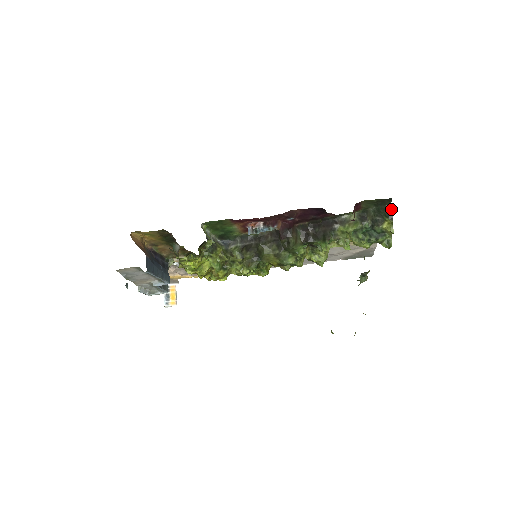
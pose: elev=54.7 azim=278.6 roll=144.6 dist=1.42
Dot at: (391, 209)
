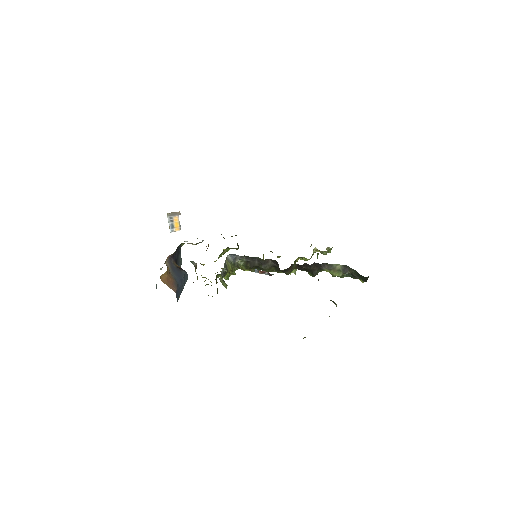
Dot at: (367, 278)
